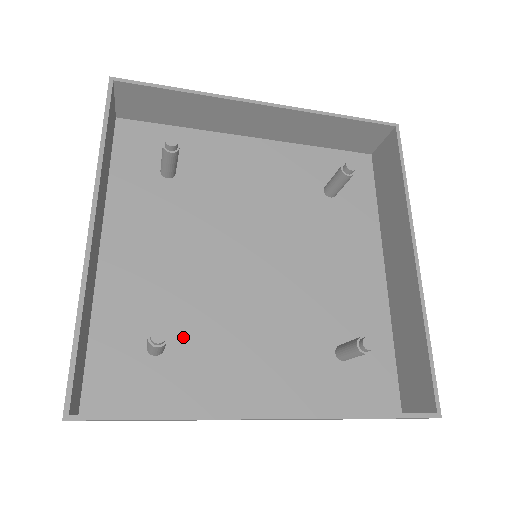
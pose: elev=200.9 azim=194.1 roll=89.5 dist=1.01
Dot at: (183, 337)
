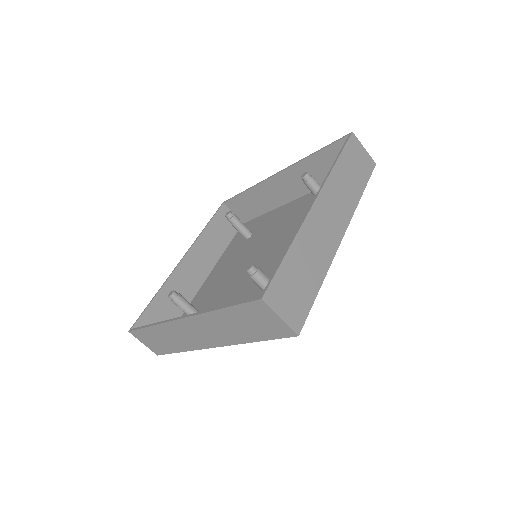
Dot at: occluded
